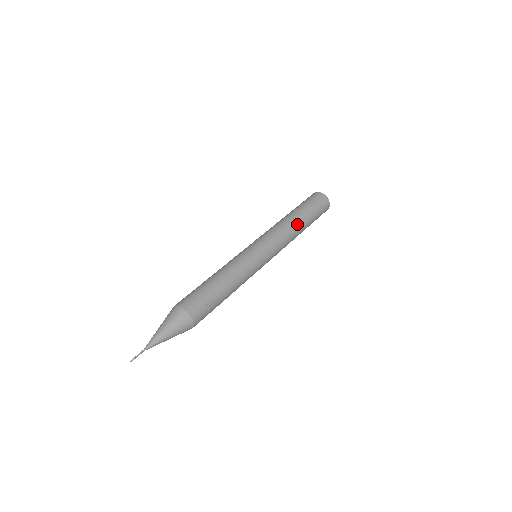
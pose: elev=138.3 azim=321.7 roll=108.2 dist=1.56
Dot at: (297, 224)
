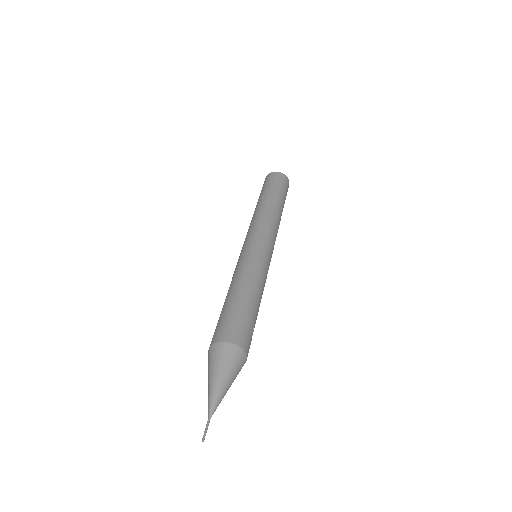
Dot at: (280, 213)
